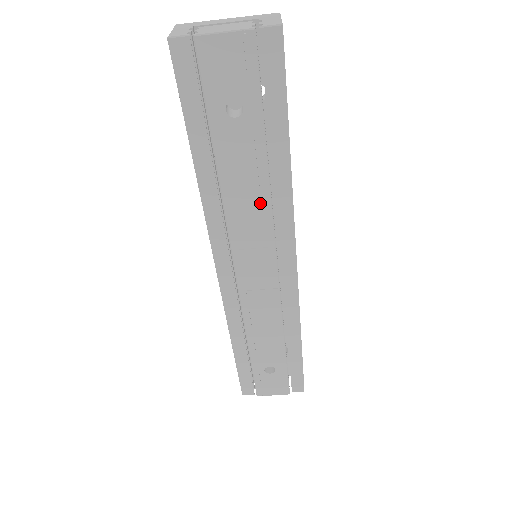
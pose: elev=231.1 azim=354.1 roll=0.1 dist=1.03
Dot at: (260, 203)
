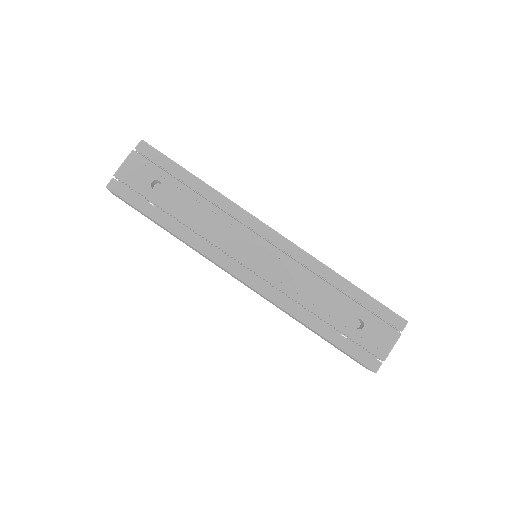
Dot at: (214, 215)
